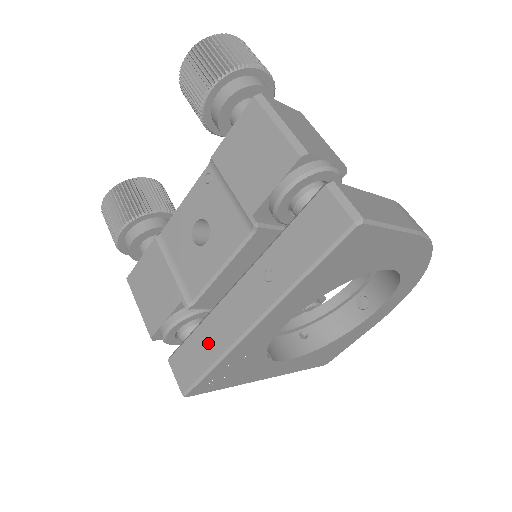
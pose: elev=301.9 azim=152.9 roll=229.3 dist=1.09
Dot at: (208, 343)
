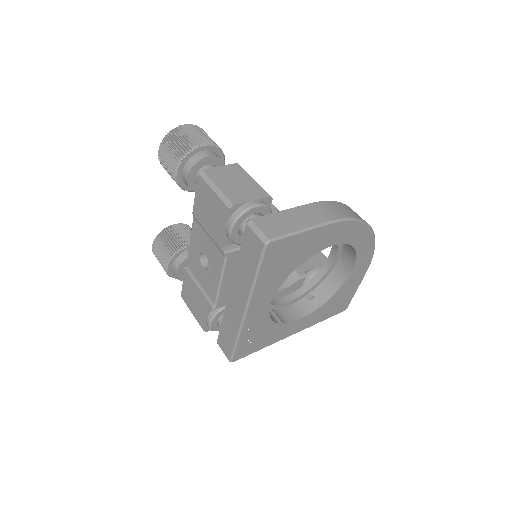
Dot at: (230, 328)
